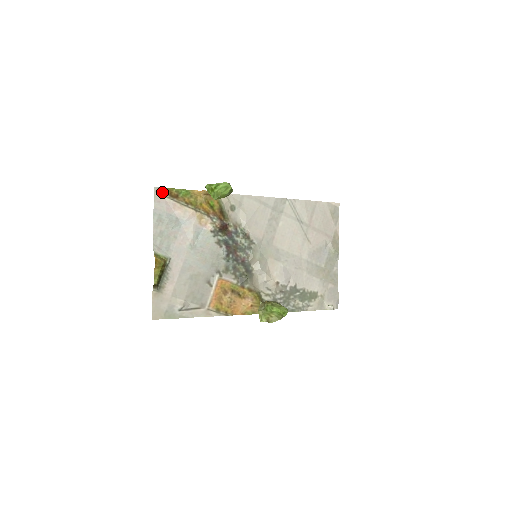
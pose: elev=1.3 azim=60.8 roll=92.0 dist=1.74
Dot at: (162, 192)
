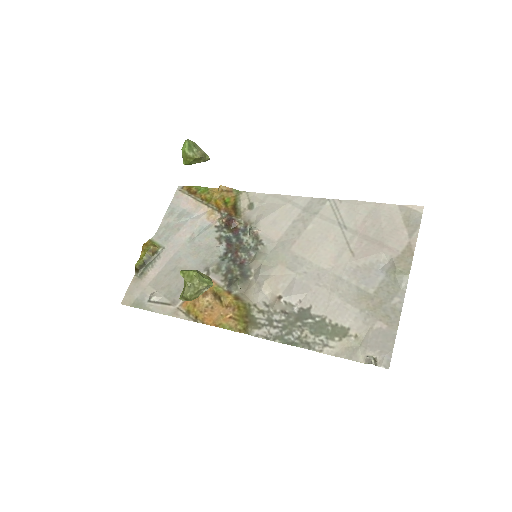
Dot at: (184, 190)
